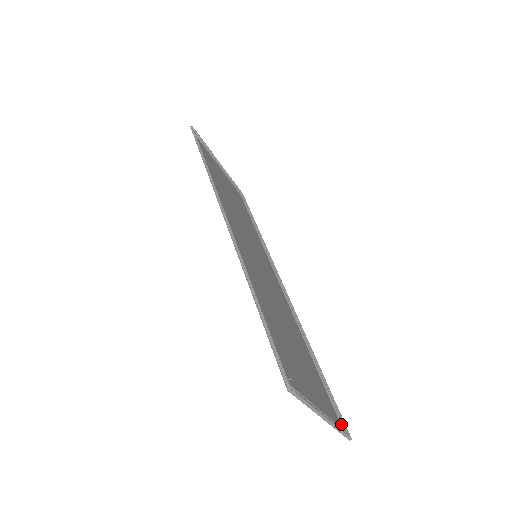
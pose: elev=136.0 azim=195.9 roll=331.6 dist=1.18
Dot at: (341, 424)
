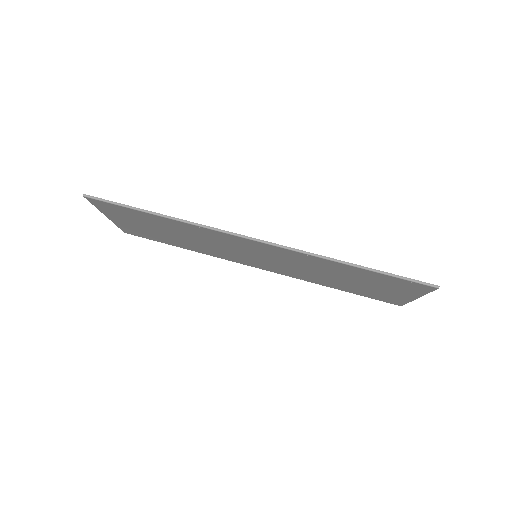
Dot at: (392, 302)
